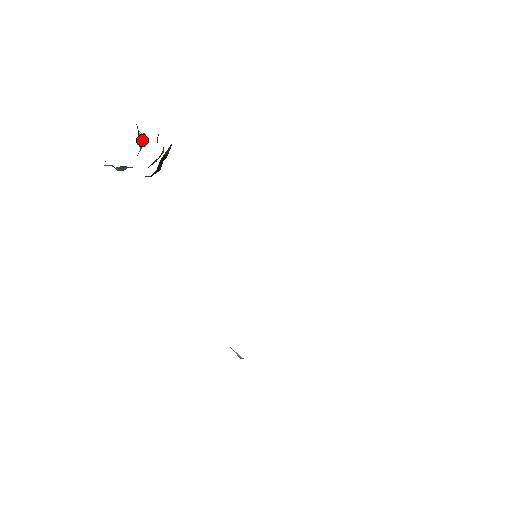
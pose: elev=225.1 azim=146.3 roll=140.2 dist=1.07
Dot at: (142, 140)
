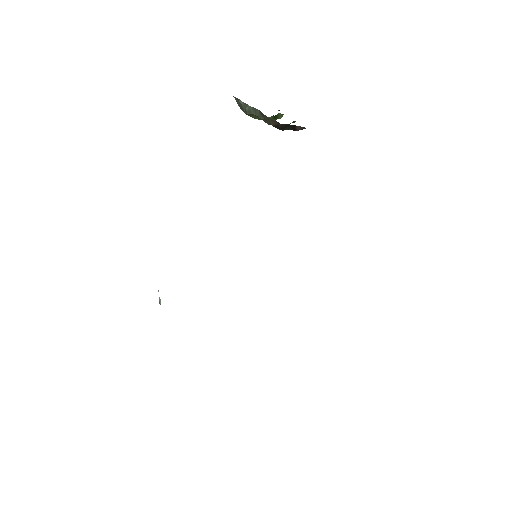
Dot at: (277, 117)
